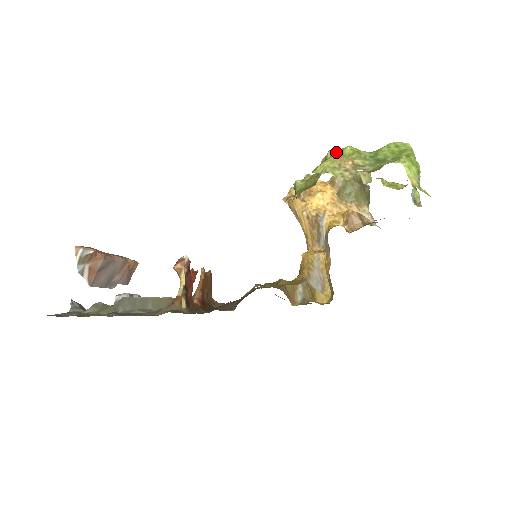
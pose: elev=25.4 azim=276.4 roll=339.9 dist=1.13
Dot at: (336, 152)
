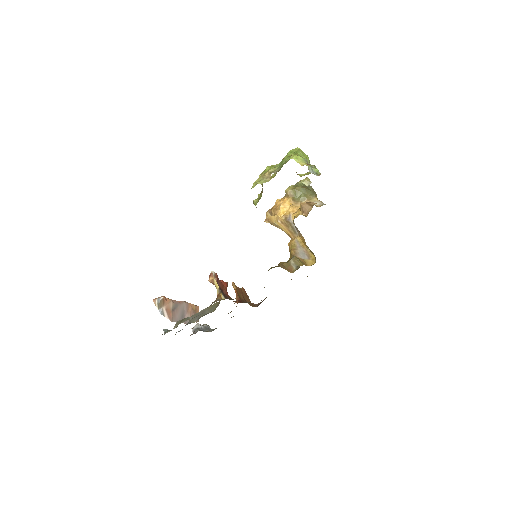
Dot at: (262, 173)
